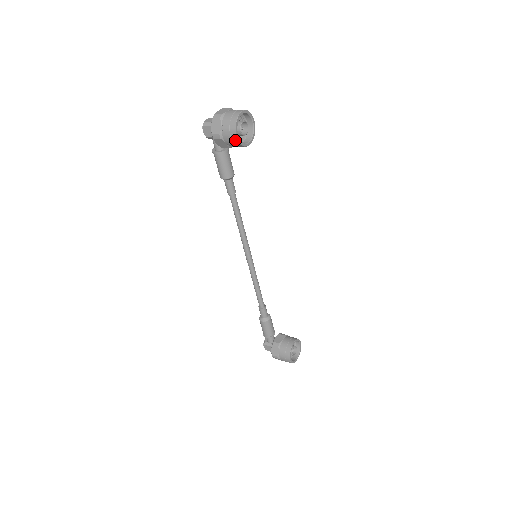
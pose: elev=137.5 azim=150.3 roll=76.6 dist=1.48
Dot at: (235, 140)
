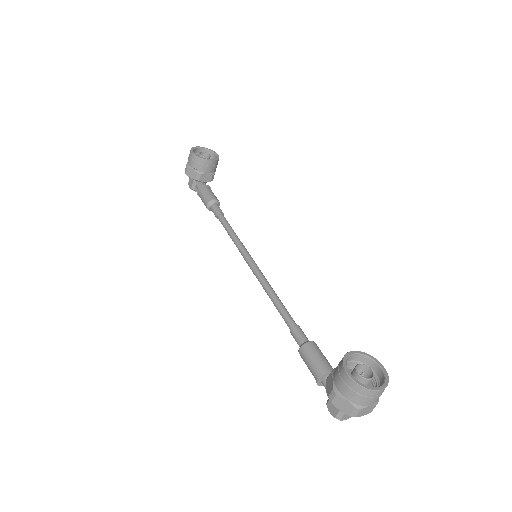
Dot at: (193, 157)
